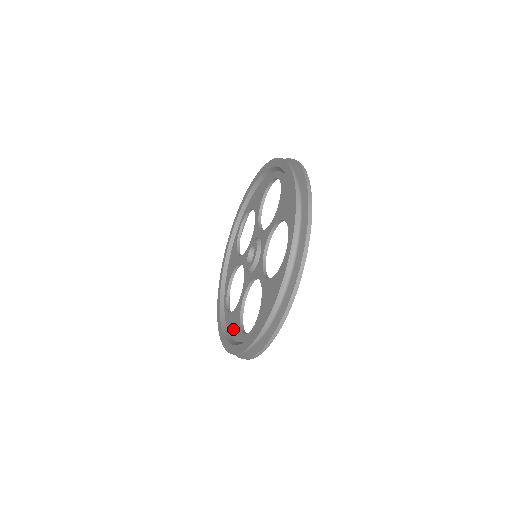
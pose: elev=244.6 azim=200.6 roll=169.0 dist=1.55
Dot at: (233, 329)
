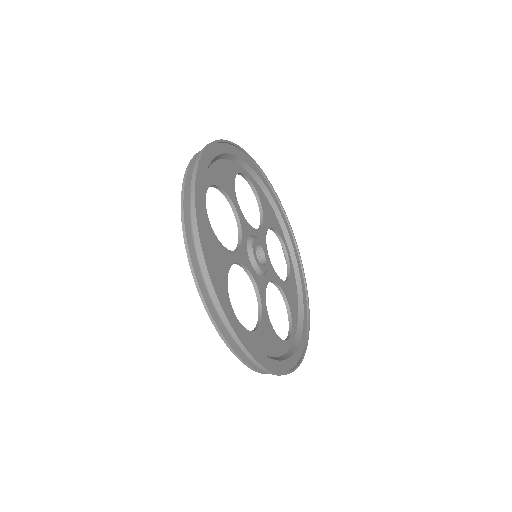
Dot at: occluded
